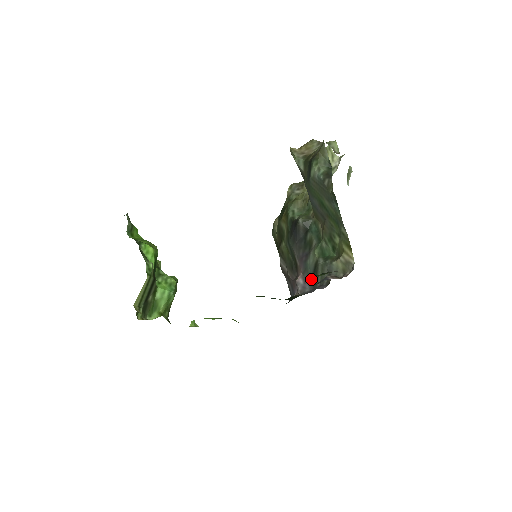
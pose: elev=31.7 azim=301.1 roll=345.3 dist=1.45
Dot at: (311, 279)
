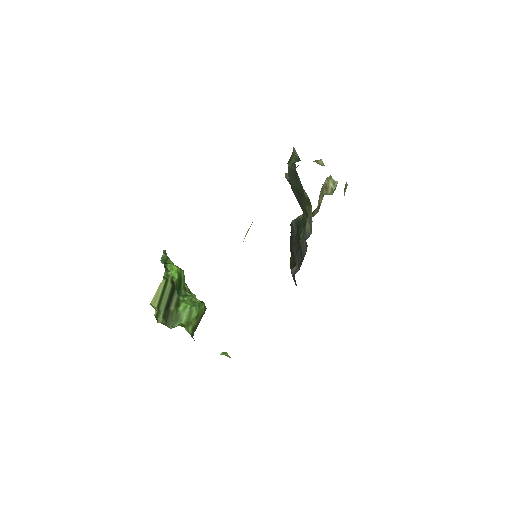
Dot at: (301, 261)
